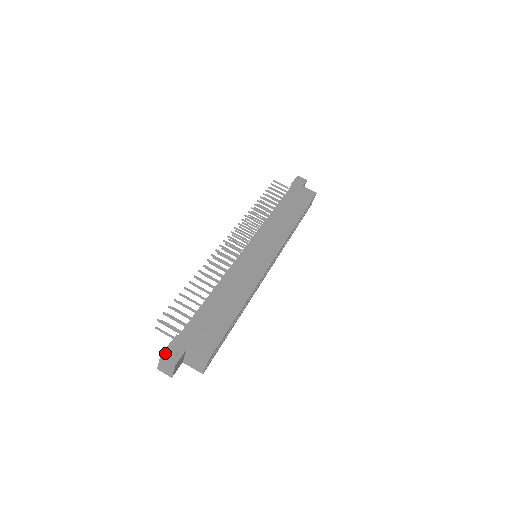
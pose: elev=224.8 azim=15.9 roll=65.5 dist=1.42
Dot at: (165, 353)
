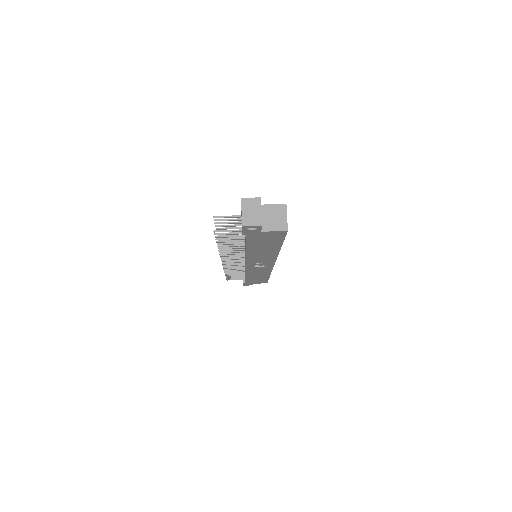
Dot at: (244, 199)
